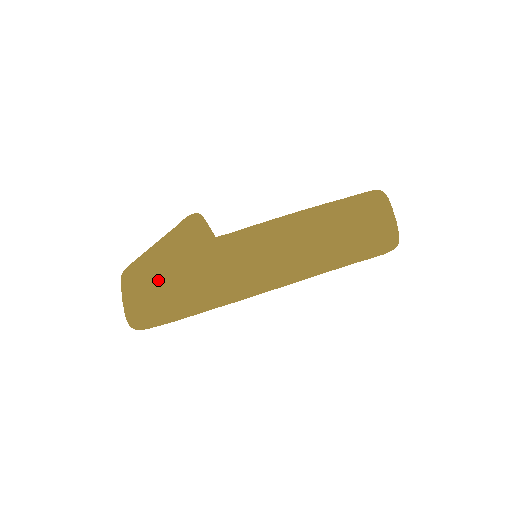
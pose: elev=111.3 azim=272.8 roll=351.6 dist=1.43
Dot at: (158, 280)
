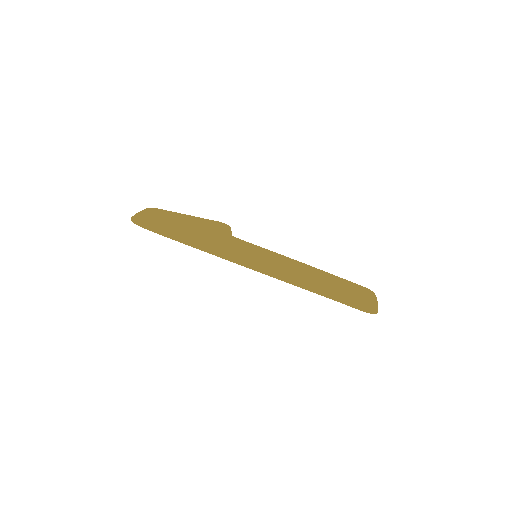
Dot at: (174, 222)
